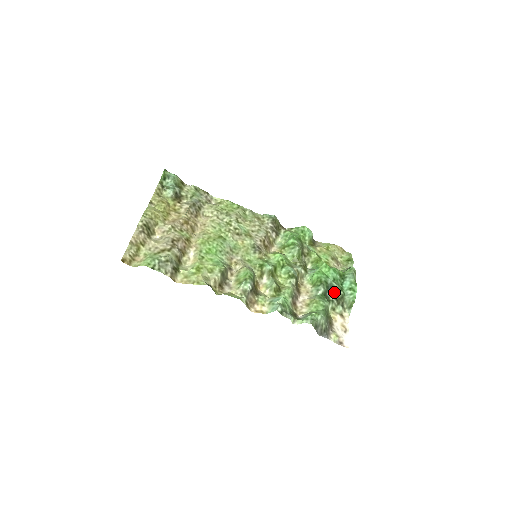
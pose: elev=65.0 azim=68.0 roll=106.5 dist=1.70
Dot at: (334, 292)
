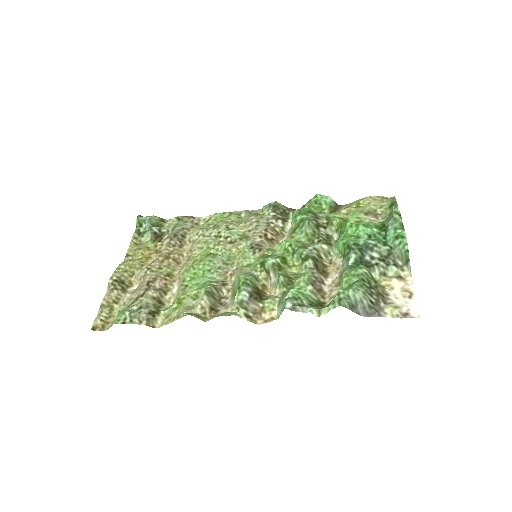
Dot at: (374, 252)
